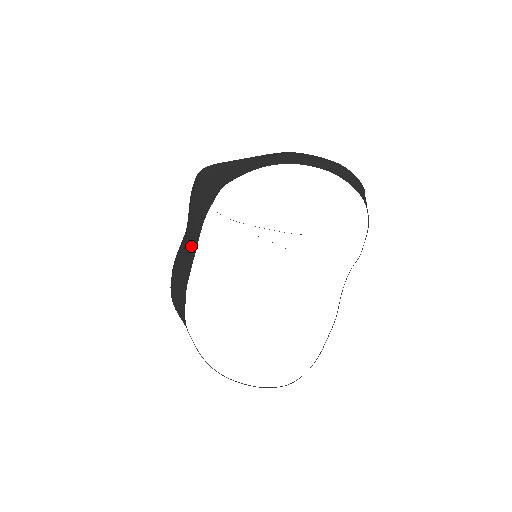
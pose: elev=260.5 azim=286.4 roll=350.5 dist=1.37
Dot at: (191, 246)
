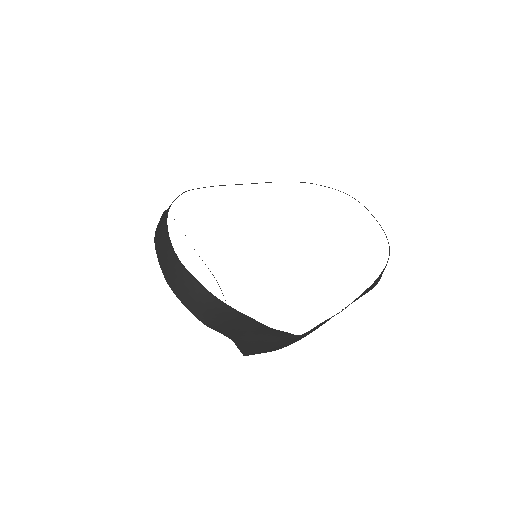
Dot at: occluded
